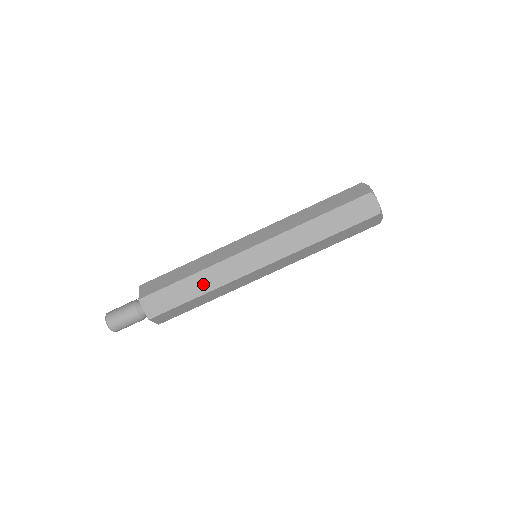
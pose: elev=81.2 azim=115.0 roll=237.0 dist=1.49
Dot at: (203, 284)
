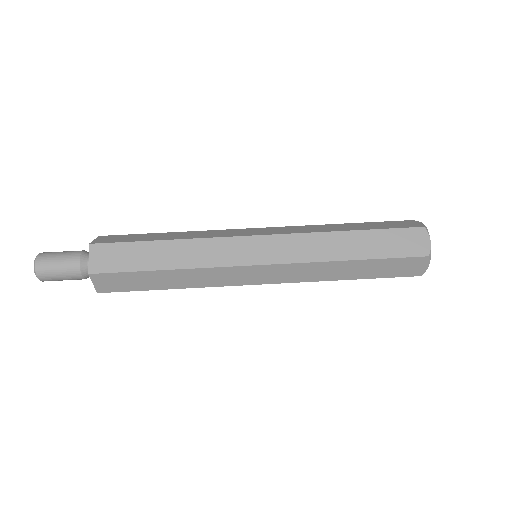
Dot at: (179, 236)
